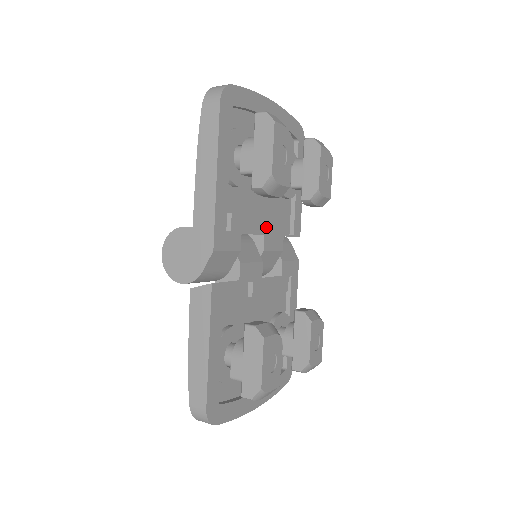
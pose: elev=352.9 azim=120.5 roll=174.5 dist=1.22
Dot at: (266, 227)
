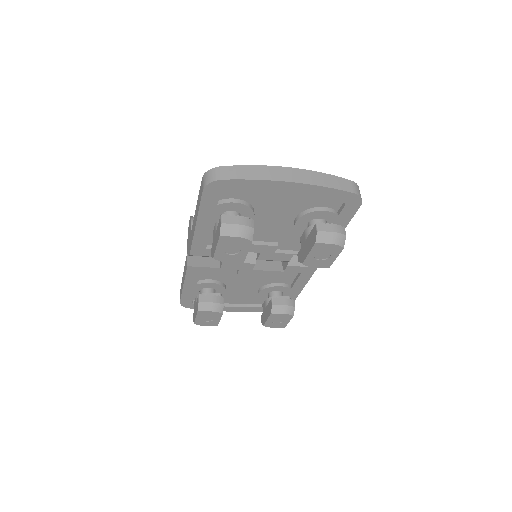
Dot at: (265, 249)
